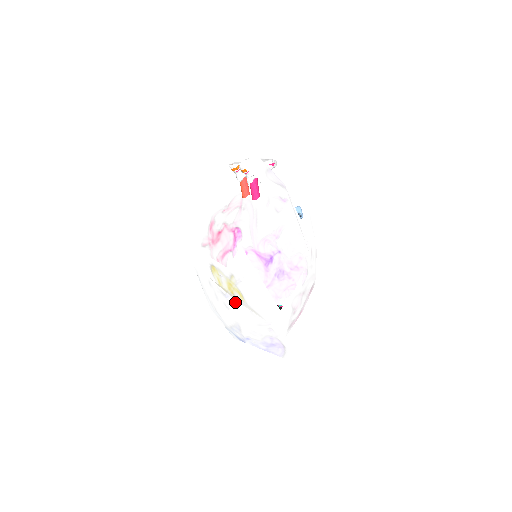
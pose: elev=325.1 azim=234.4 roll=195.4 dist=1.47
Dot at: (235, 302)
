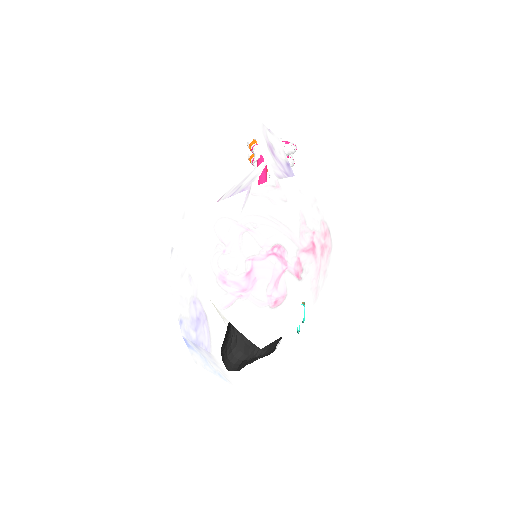
Dot at: (173, 254)
